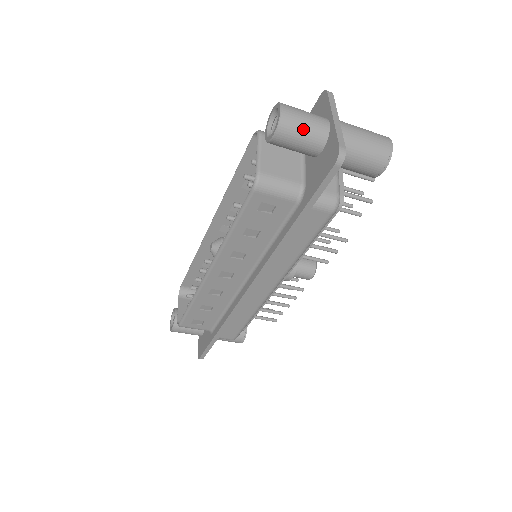
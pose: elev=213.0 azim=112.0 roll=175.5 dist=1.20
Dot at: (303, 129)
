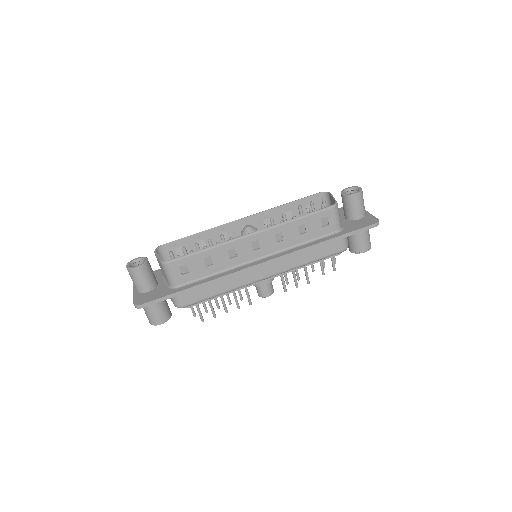
Dot at: (363, 203)
